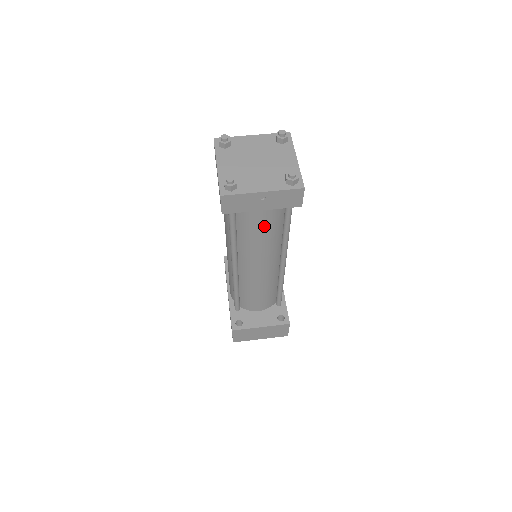
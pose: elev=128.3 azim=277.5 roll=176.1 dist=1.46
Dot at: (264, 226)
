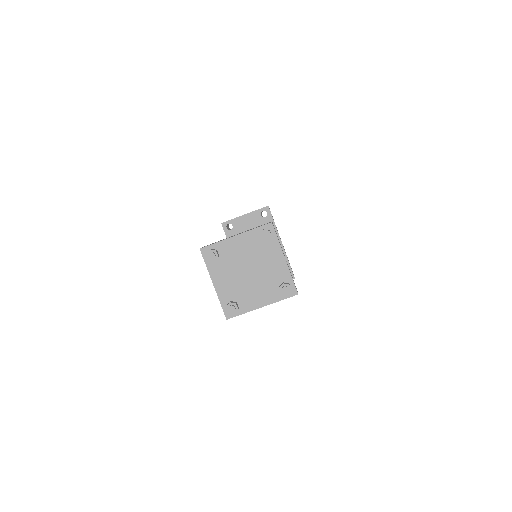
Dot at: occluded
